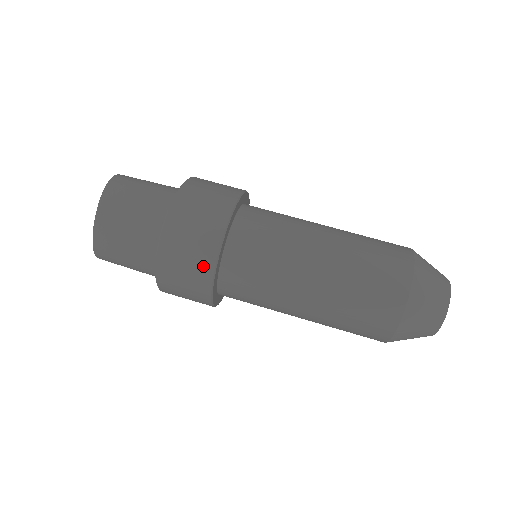
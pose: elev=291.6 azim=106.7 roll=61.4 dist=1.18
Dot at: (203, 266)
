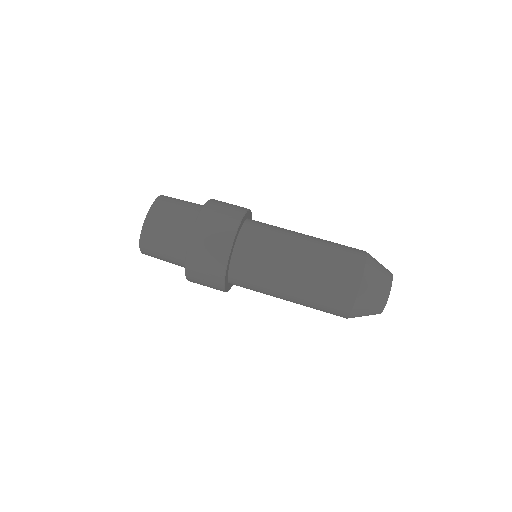
Dot at: (225, 239)
